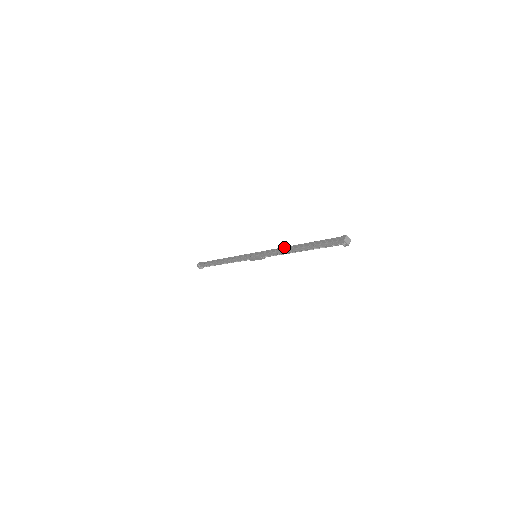
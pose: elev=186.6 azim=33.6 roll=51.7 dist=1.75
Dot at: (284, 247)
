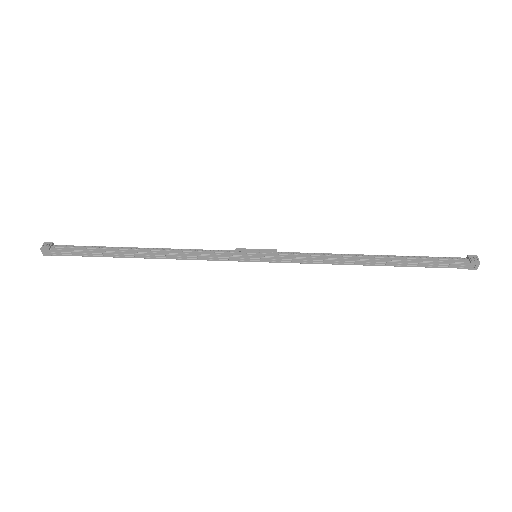
Dot at: (341, 261)
